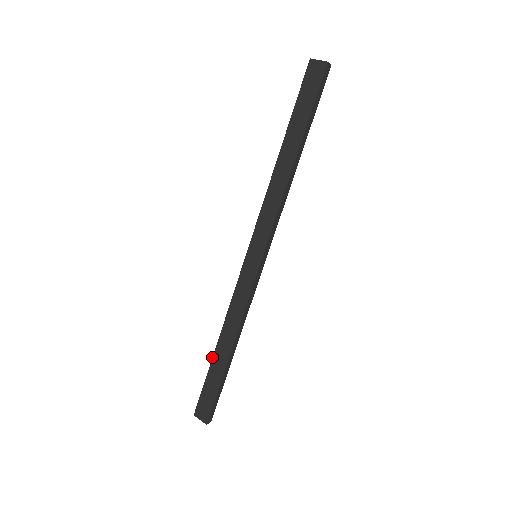
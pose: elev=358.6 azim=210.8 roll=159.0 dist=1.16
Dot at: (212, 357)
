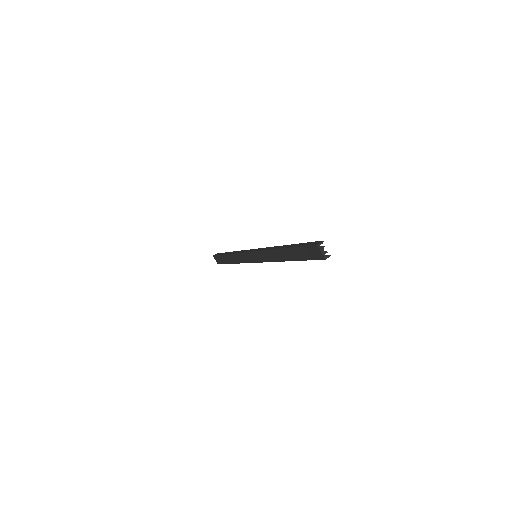
Dot at: (225, 254)
